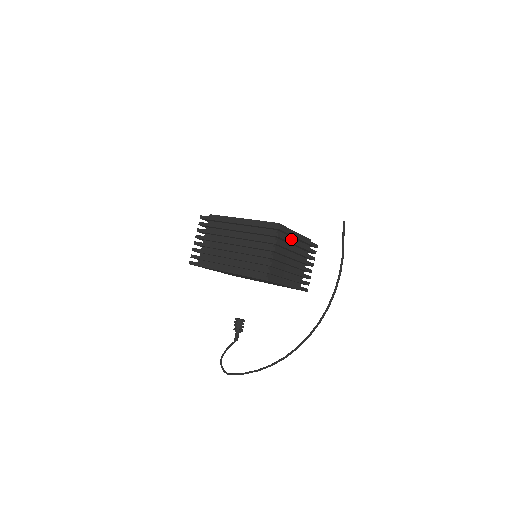
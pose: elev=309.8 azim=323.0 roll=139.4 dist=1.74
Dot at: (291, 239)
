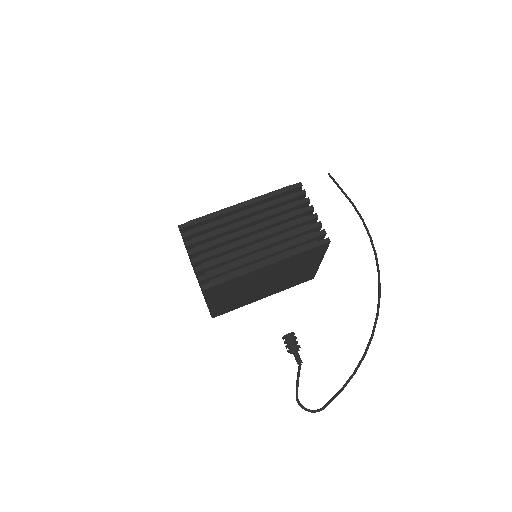
Dot at: occluded
